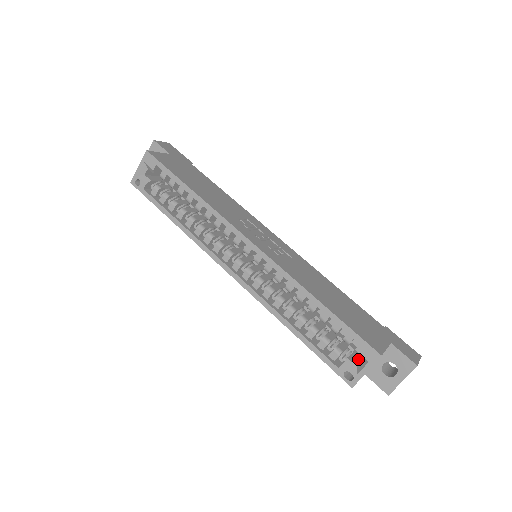
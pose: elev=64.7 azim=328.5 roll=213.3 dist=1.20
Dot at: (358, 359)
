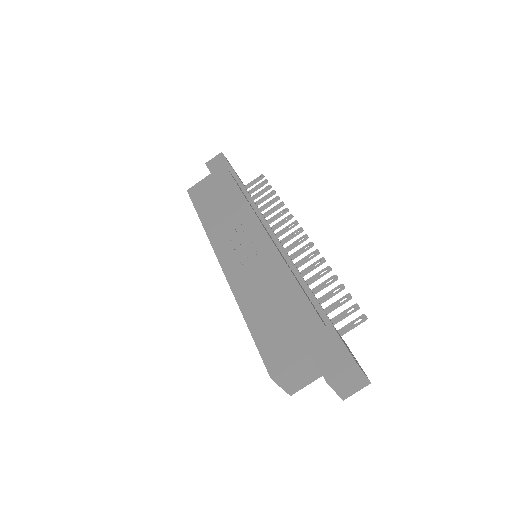
Dot at: occluded
